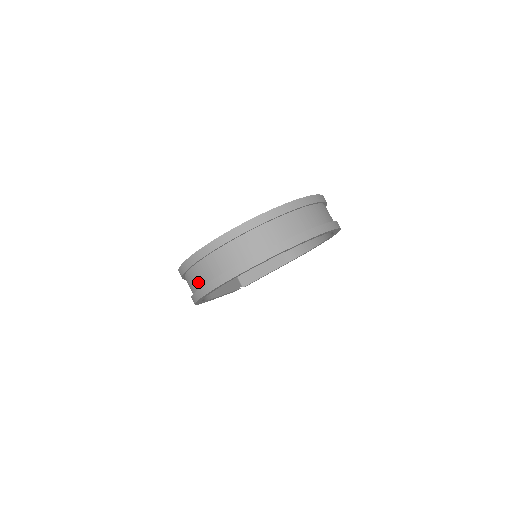
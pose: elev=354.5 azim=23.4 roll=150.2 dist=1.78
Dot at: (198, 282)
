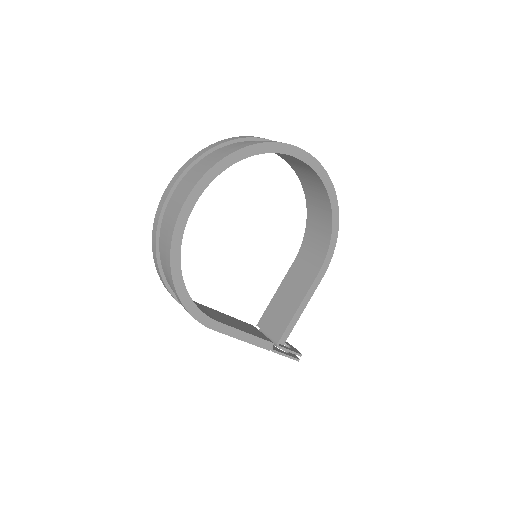
Dot at: occluded
